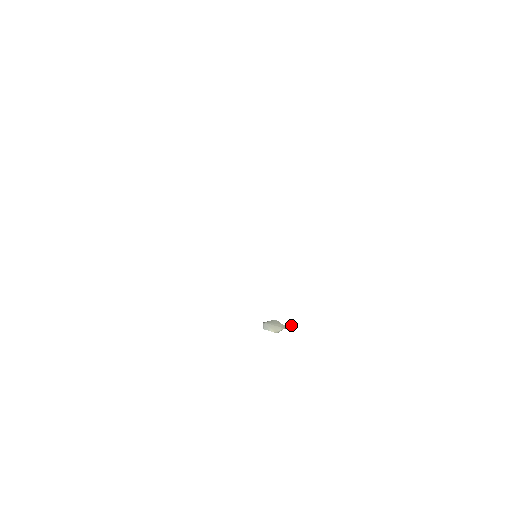
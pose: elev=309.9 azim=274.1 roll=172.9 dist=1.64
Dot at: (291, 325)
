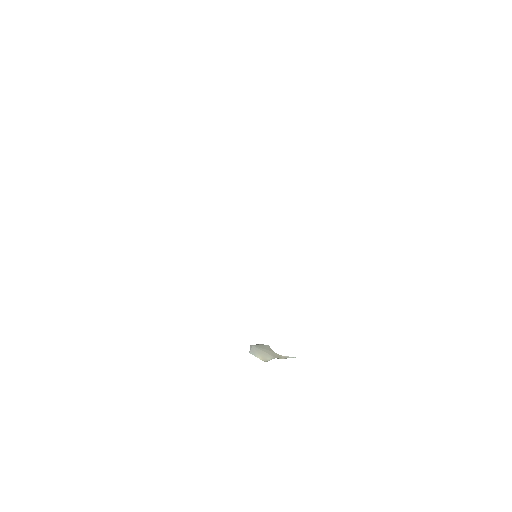
Dot at: occluded
